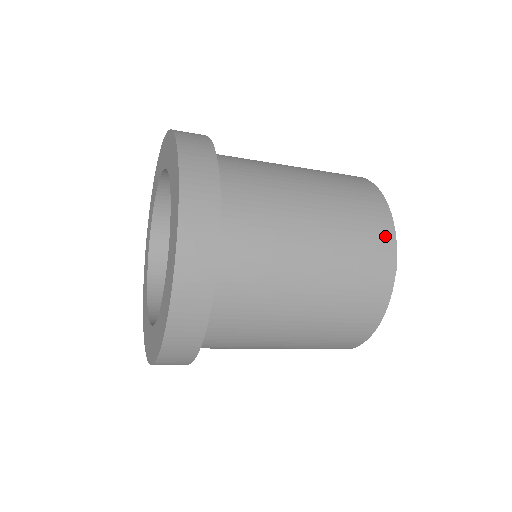
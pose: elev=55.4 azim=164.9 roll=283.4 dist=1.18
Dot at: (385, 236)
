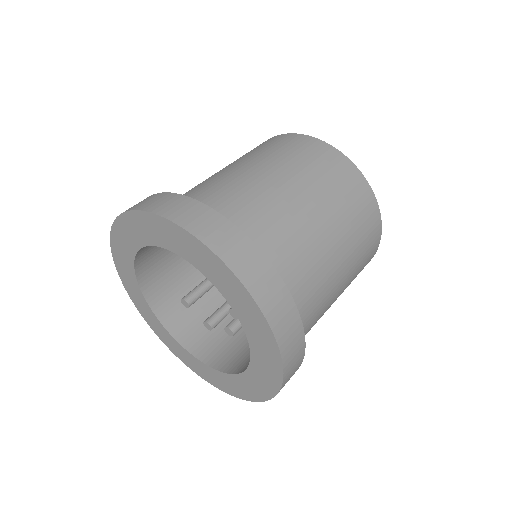
Dot at: (291, 138)
